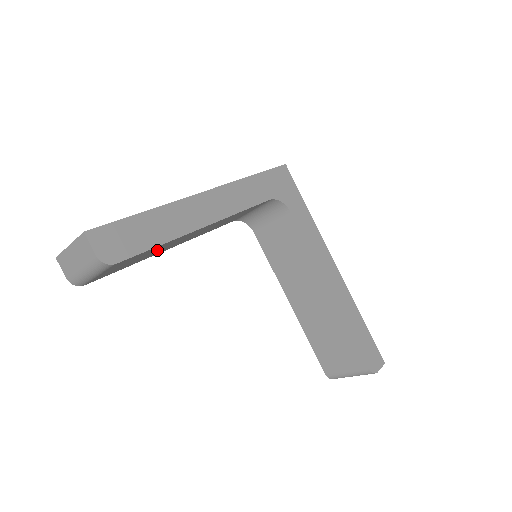
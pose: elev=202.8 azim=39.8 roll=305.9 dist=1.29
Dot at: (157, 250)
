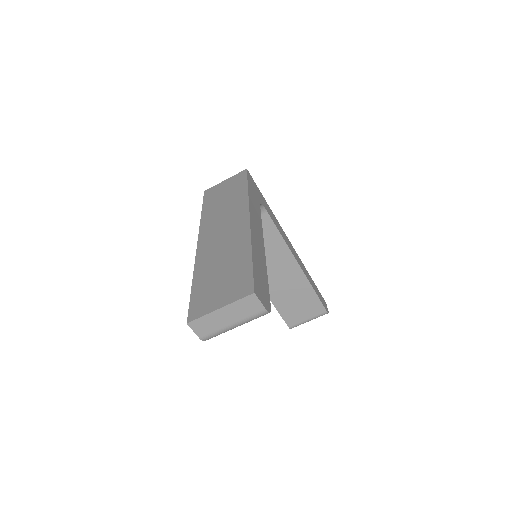
Dot at: occluded
